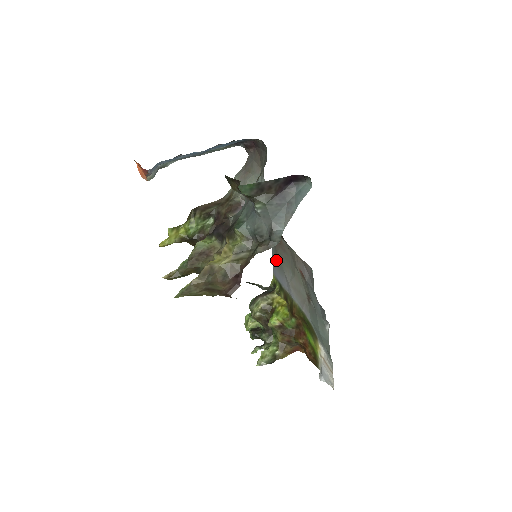
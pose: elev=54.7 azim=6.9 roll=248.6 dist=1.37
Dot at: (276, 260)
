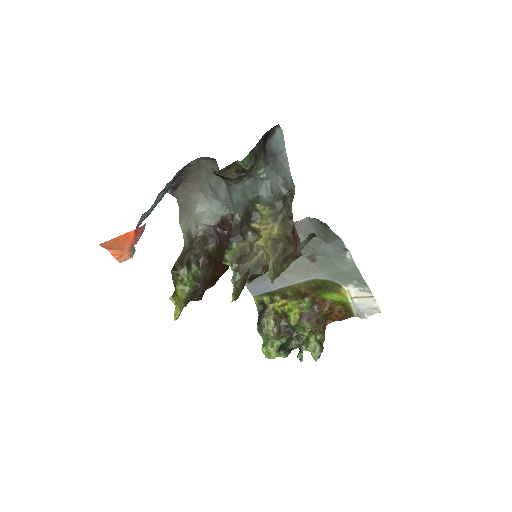
Dot at: occluded
